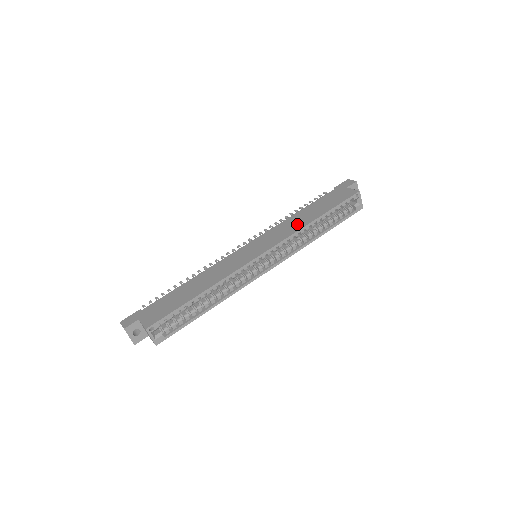
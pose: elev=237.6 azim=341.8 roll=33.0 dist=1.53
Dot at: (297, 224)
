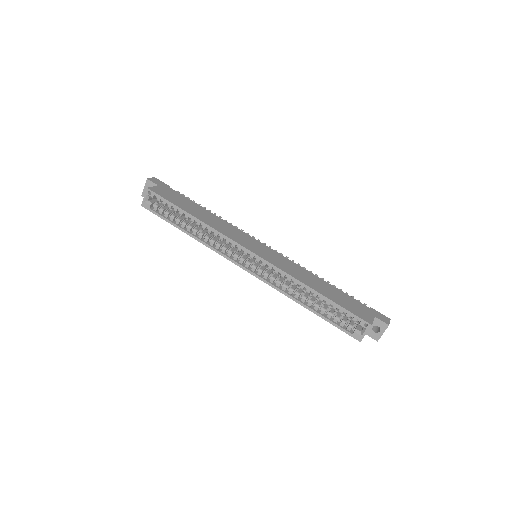
Dot at: (302, 276)
